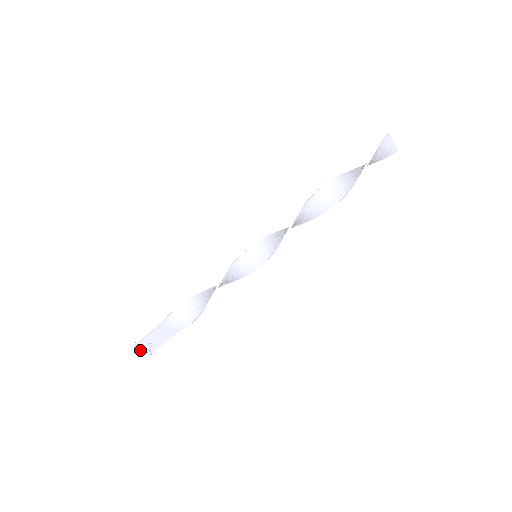
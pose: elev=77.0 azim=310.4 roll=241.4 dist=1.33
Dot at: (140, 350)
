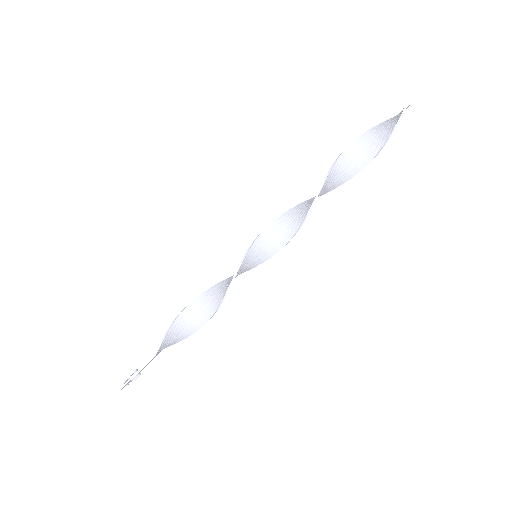
Dot at: occluded
